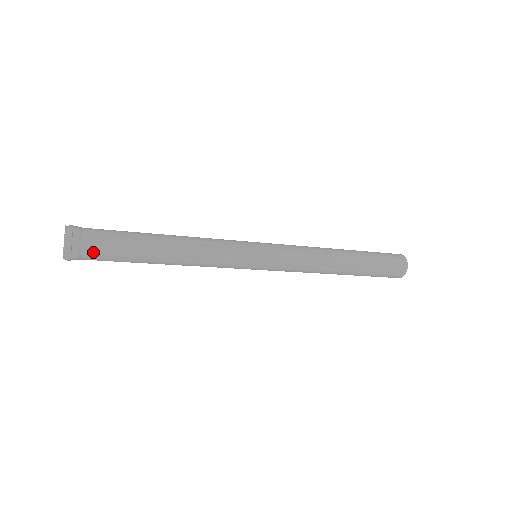
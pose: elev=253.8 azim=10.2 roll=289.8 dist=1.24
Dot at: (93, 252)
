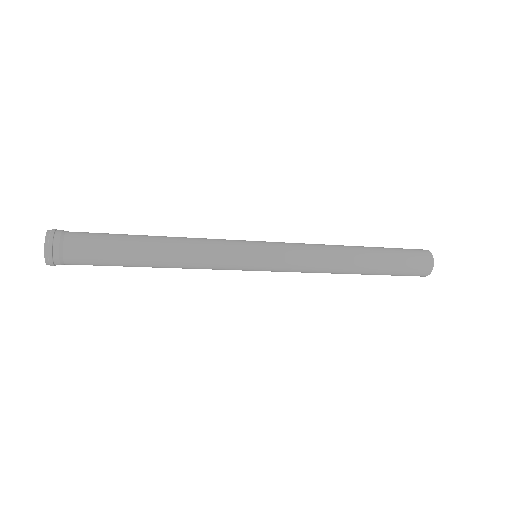
Dot at: (76, 244)
